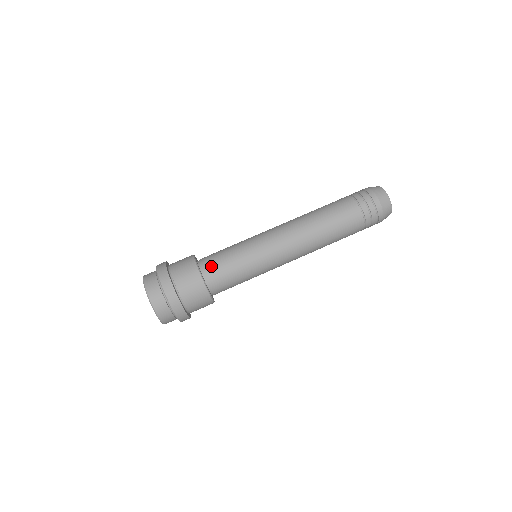
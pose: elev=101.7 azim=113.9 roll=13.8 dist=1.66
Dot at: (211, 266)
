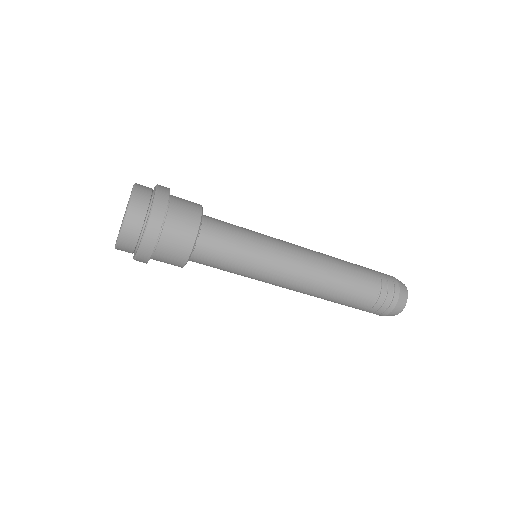
Dot at: (207, 251)
